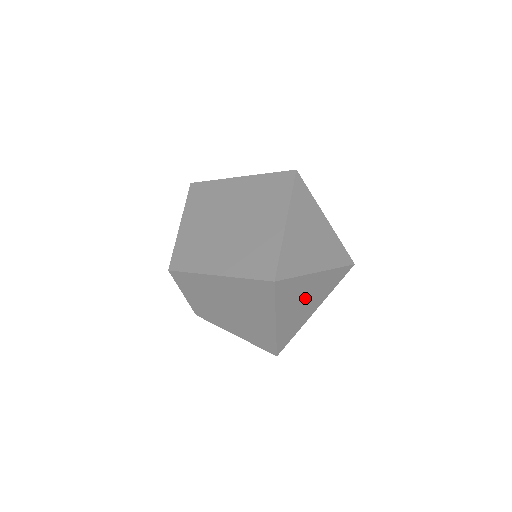
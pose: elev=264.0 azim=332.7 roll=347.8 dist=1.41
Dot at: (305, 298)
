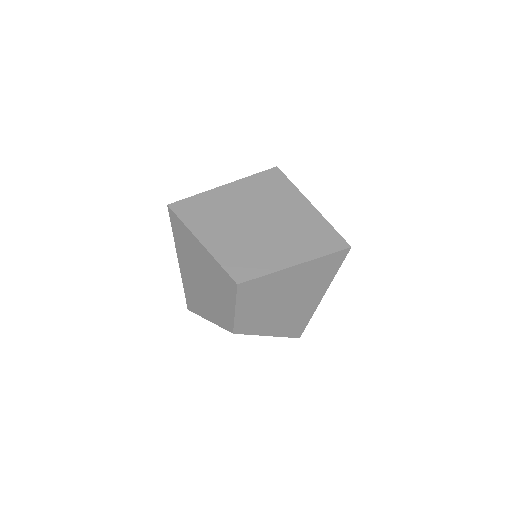
Dot at: occluded
